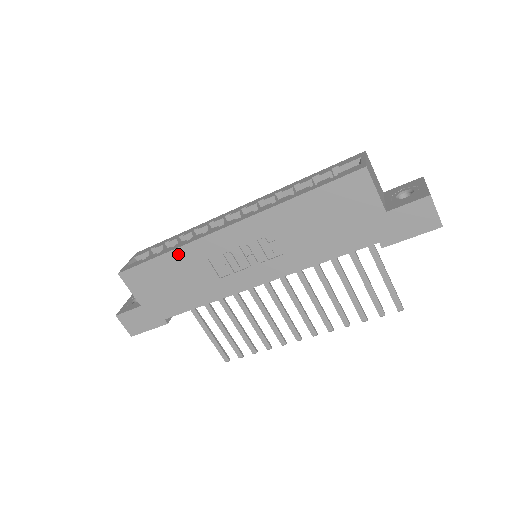
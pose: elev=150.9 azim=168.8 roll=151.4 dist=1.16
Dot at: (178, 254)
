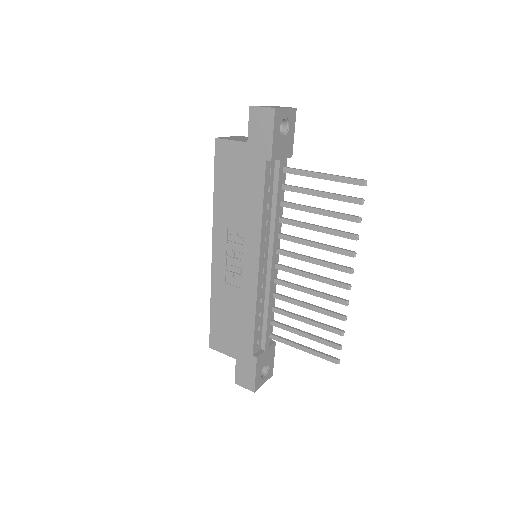
Dot at: (214, 298)
